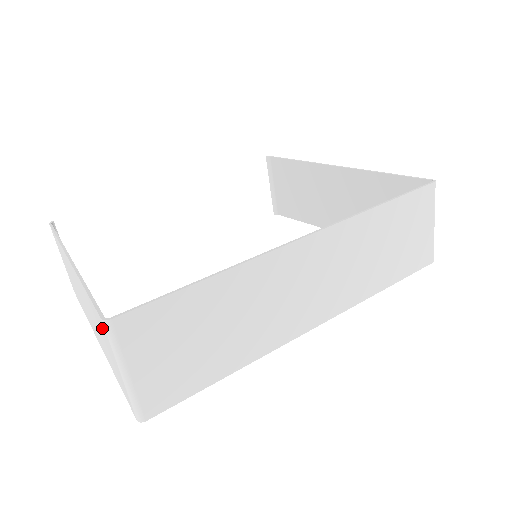
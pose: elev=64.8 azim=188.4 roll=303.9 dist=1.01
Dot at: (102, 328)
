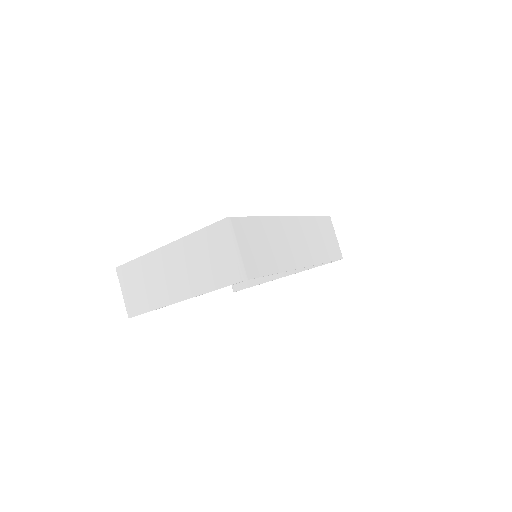
Dot at: (219, 234)
